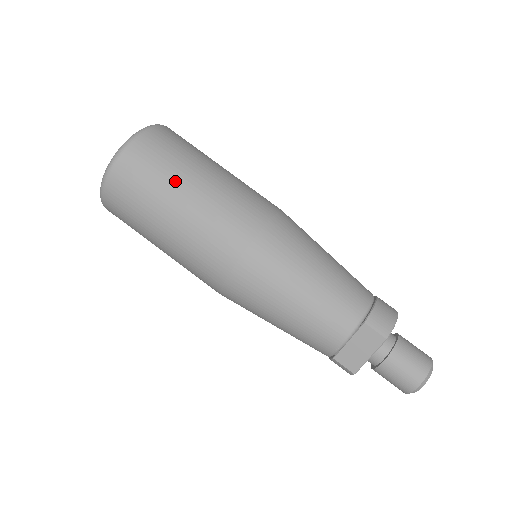
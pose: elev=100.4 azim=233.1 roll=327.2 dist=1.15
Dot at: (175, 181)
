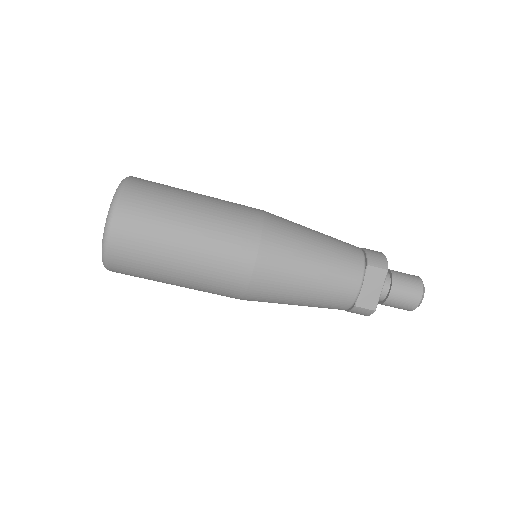
Dot at: (176, 212)
